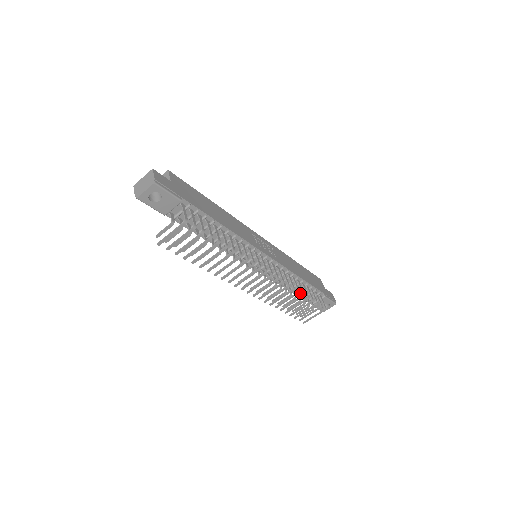
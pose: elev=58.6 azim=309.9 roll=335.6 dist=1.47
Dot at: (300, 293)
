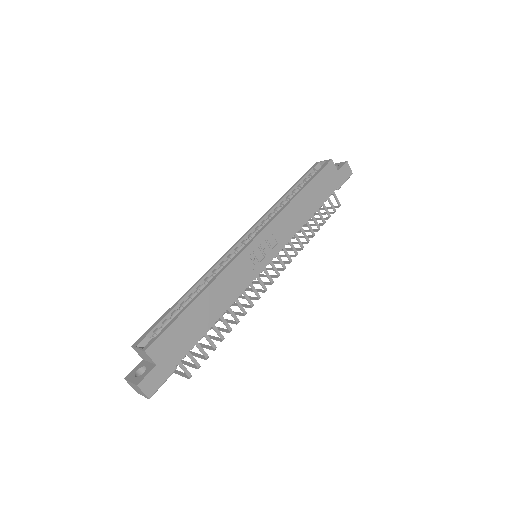
Dot at: occluded
